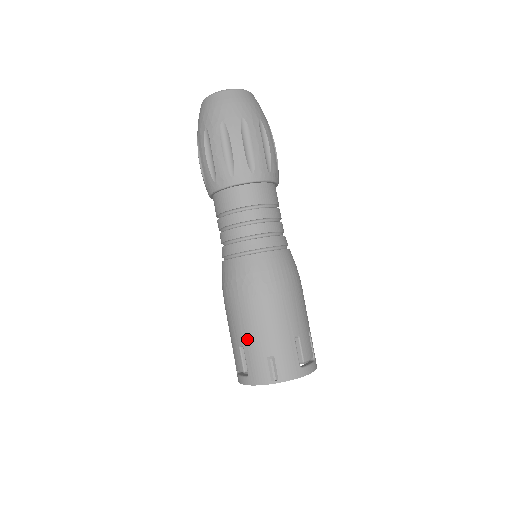
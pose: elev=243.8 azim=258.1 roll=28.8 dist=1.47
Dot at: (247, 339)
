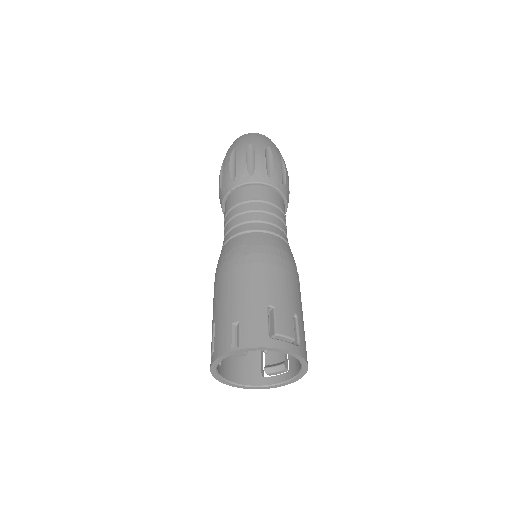
Dot at: (218, 311)
